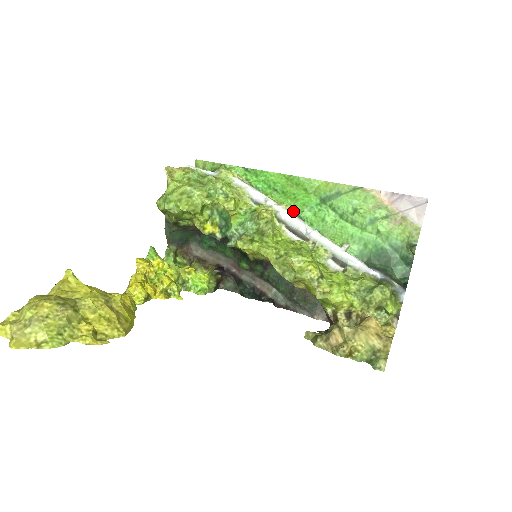
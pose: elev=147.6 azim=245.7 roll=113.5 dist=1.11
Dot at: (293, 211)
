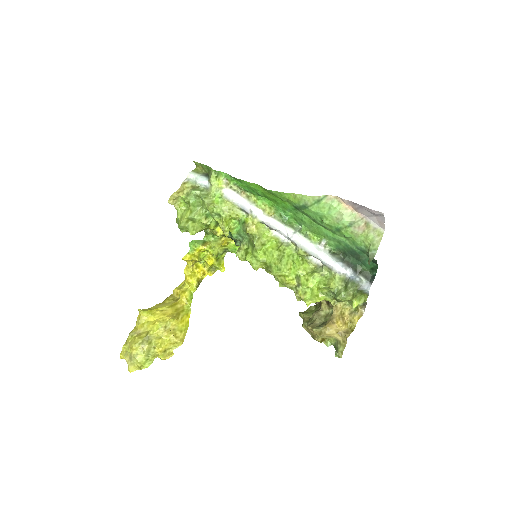
Dot at: (276, 215)
